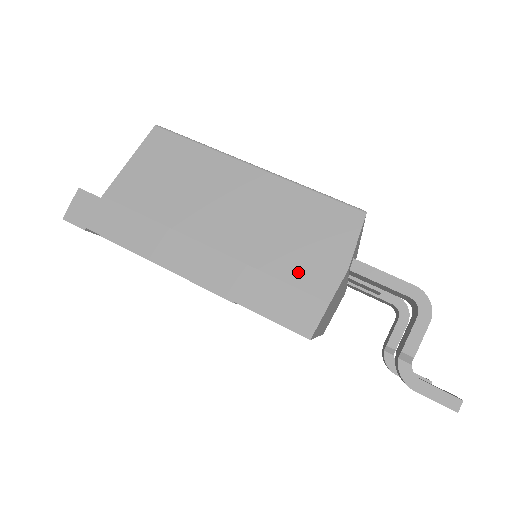
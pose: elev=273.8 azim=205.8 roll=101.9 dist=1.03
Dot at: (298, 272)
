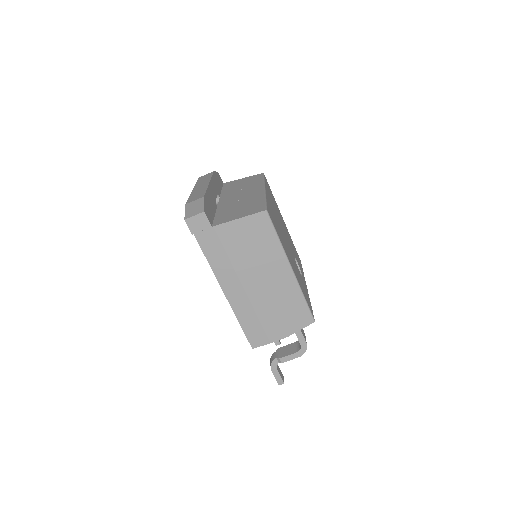
Dot at: (270, 325)
